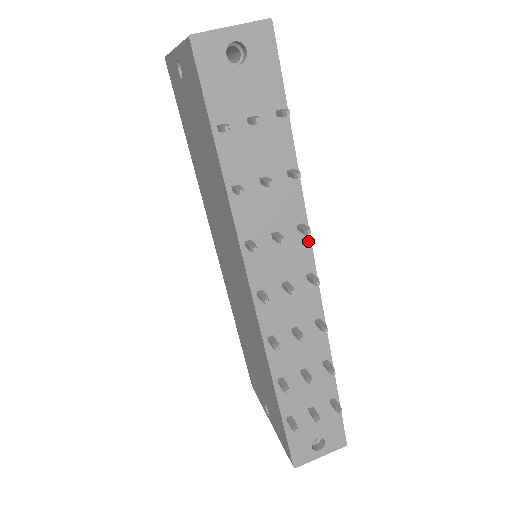
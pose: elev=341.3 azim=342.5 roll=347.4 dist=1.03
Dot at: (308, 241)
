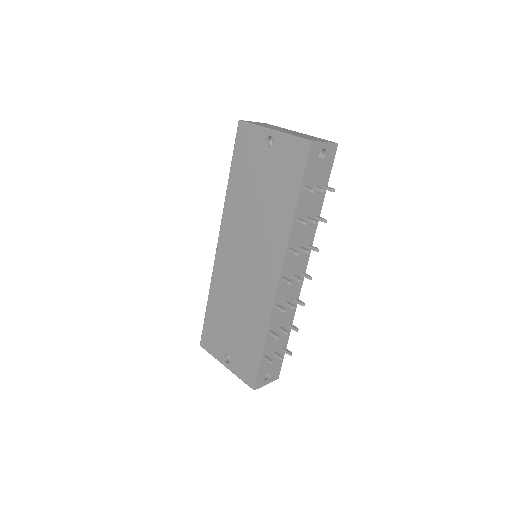
Dot at: (309, 255)
